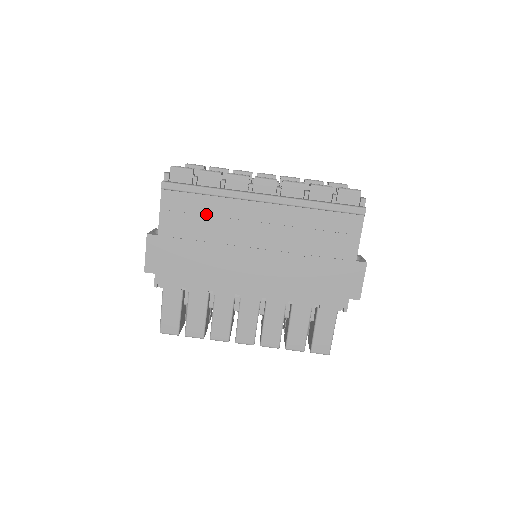
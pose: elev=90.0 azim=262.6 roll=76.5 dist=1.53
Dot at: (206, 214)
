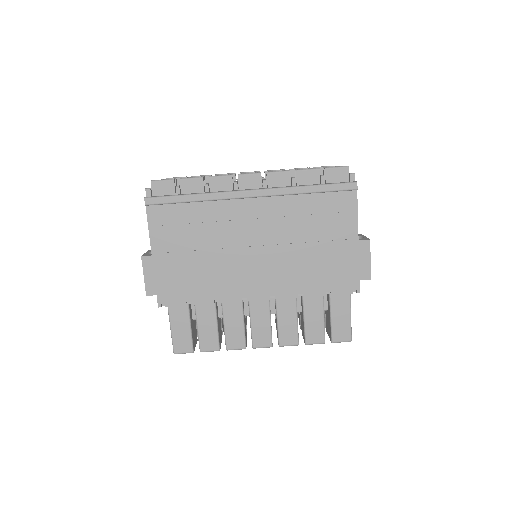
Dot at: (196, 222)
